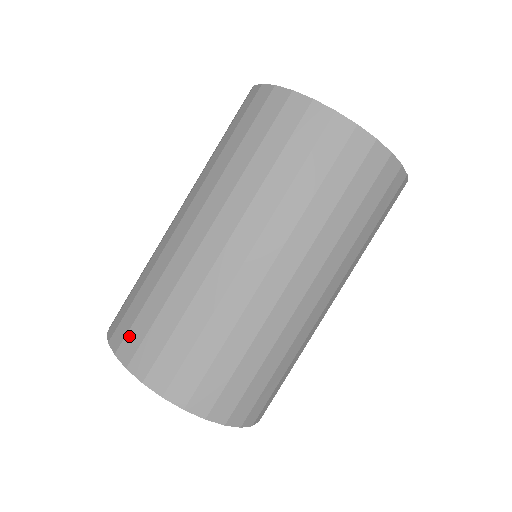
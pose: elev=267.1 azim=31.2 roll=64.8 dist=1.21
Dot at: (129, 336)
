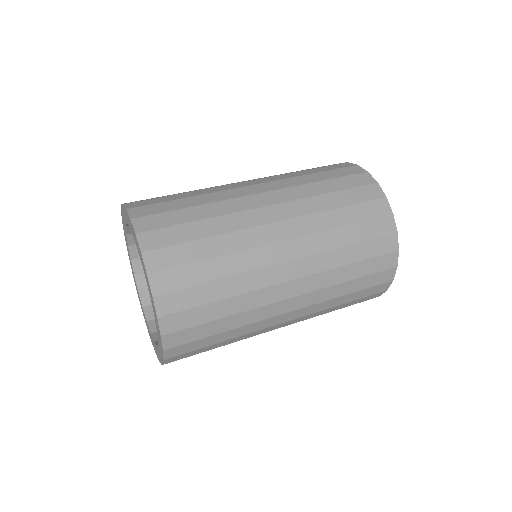
Dot at: occluded
